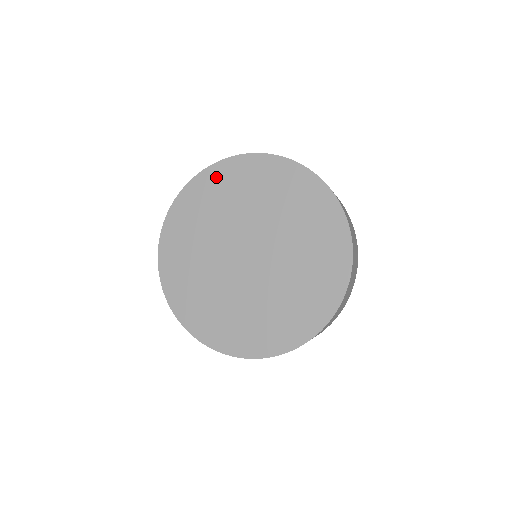
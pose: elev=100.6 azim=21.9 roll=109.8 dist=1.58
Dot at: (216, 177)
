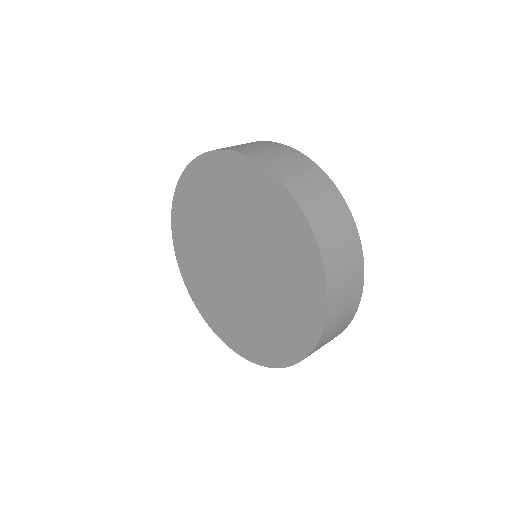
Dot at: (180, 216)
